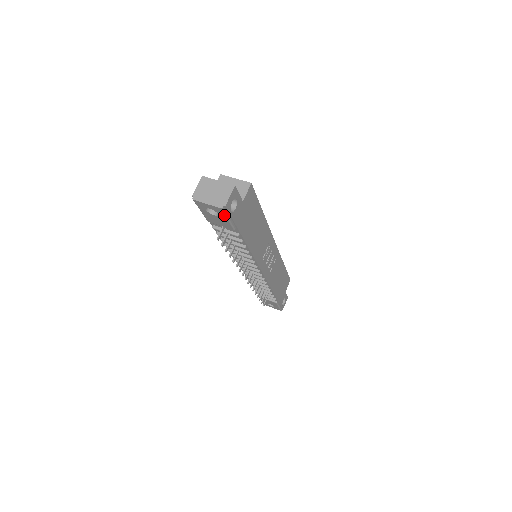
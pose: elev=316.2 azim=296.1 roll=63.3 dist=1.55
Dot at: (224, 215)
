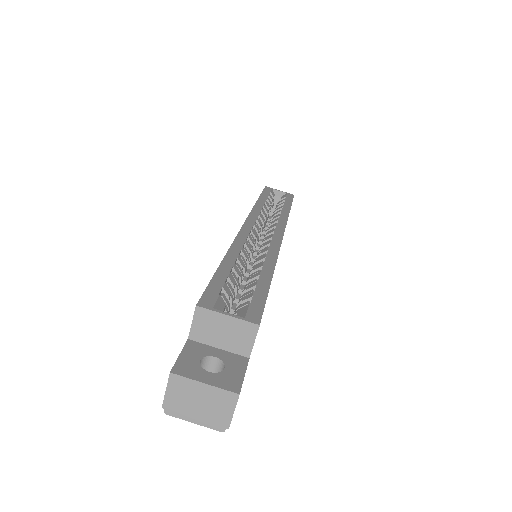
Dot at: occluded
